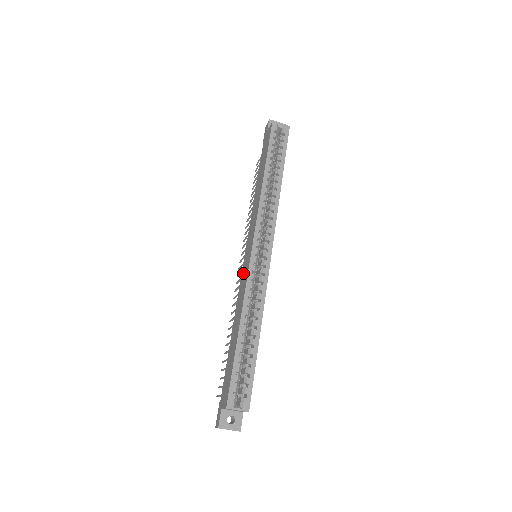
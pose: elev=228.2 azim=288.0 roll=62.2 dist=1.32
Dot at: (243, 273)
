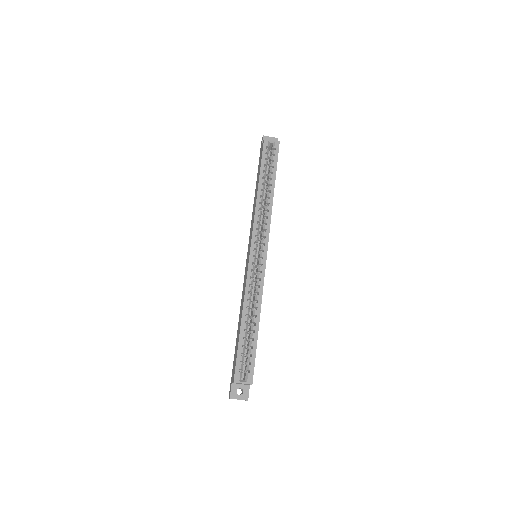
Dot at: (245, 271)
